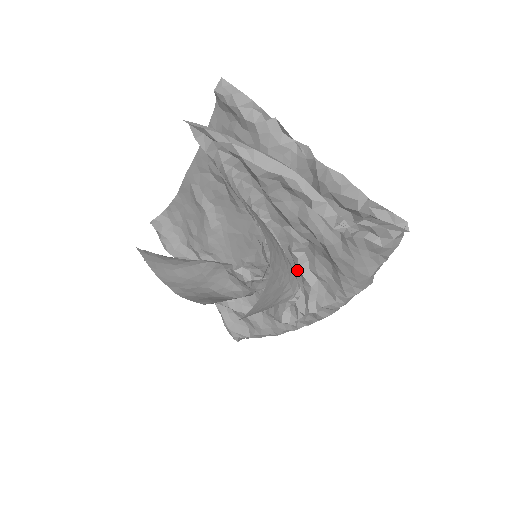
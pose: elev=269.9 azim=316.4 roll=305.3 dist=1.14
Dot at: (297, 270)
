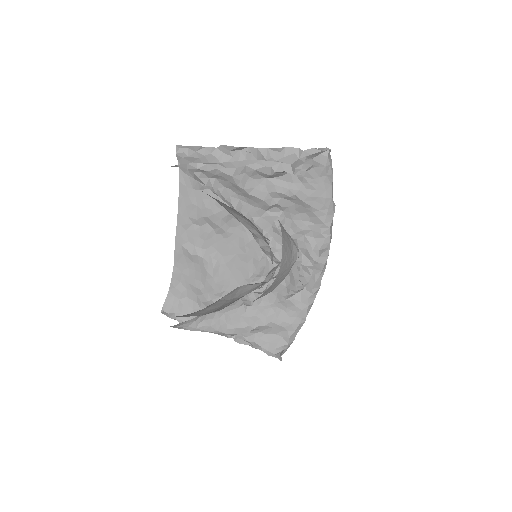
Dot at: occluded
